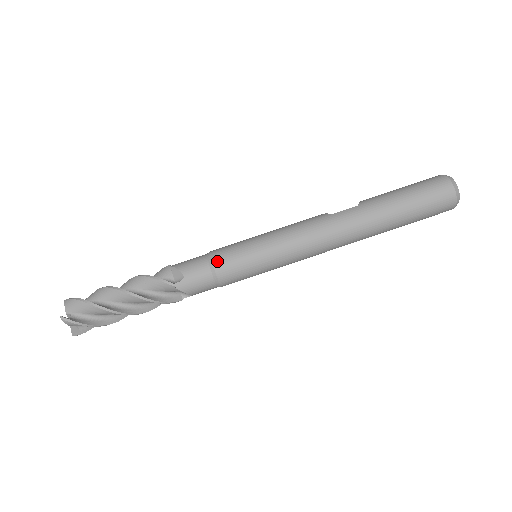
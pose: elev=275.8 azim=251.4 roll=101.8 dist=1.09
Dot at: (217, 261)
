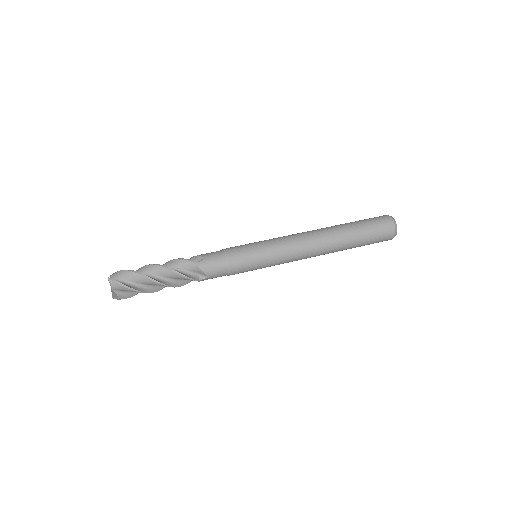
Dot at: (228, 251)
